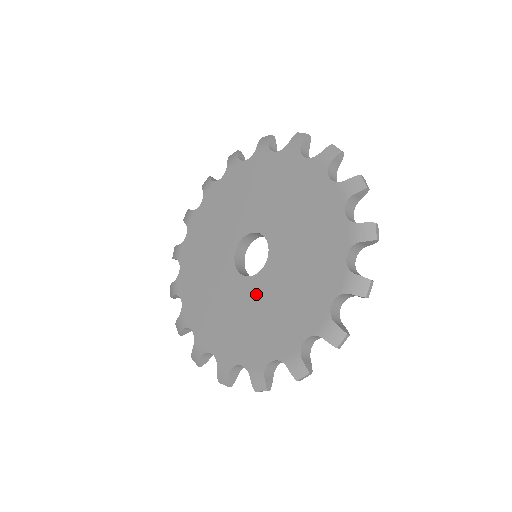
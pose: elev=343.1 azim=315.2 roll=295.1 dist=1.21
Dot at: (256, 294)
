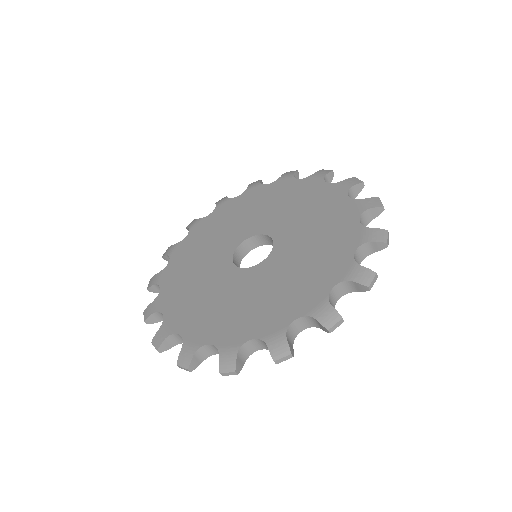
Dot at: (217, 274)
